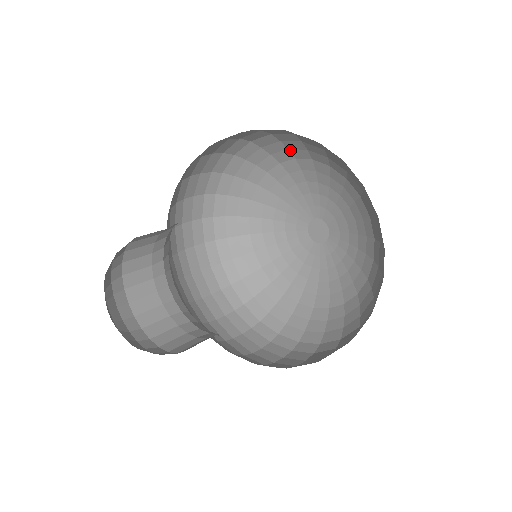
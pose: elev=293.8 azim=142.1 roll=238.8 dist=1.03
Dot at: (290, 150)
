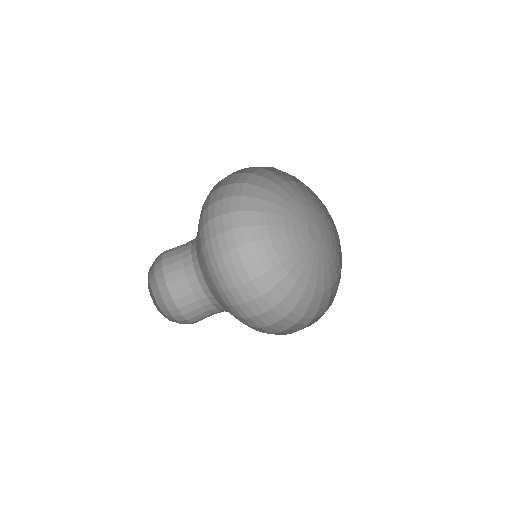
Dot at: (302, 182)
